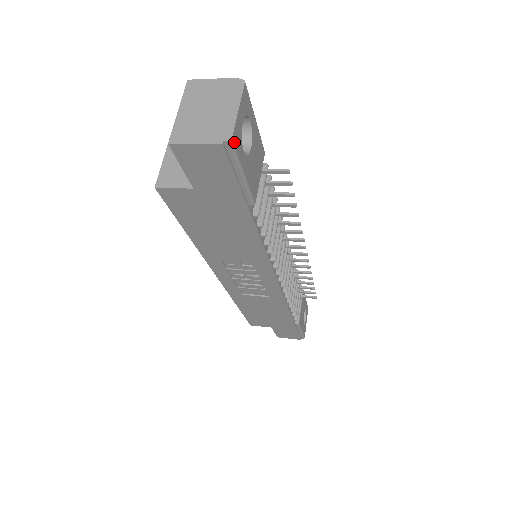
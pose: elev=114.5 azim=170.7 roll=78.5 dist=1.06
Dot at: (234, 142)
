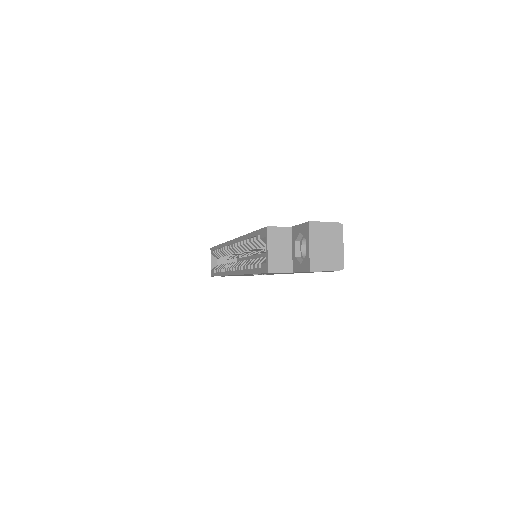
Dot at: (342, 266)
